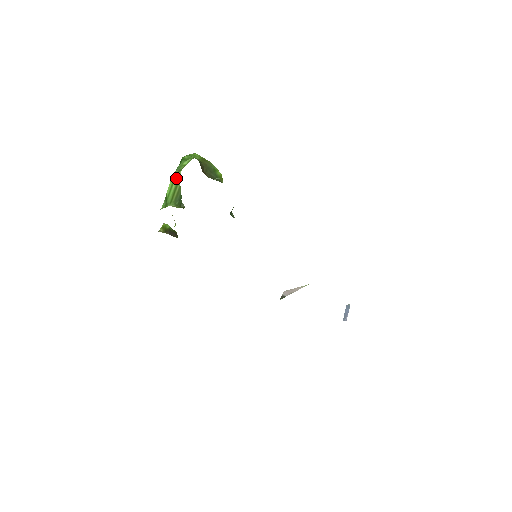
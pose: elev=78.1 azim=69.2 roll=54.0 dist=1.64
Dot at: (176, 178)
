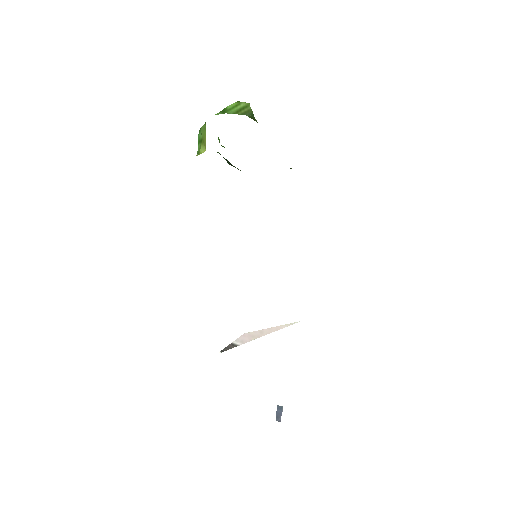
Dot at: (244, 103)
